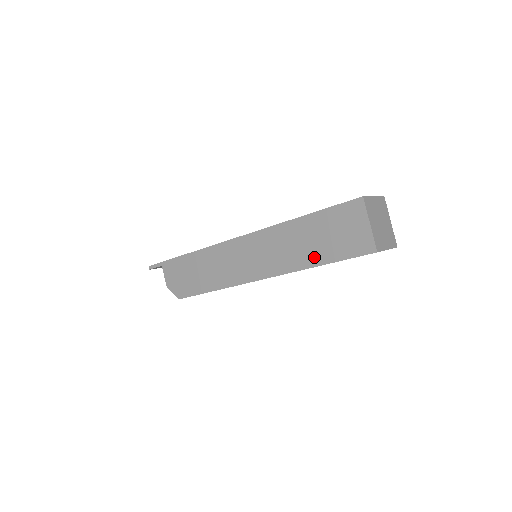
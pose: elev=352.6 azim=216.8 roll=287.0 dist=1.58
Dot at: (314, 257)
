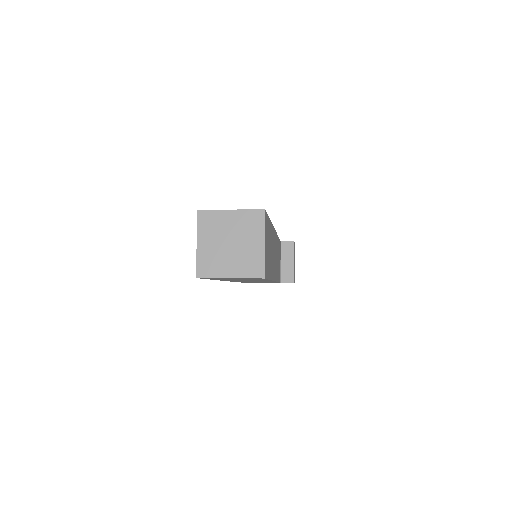
Dot at: occluded
